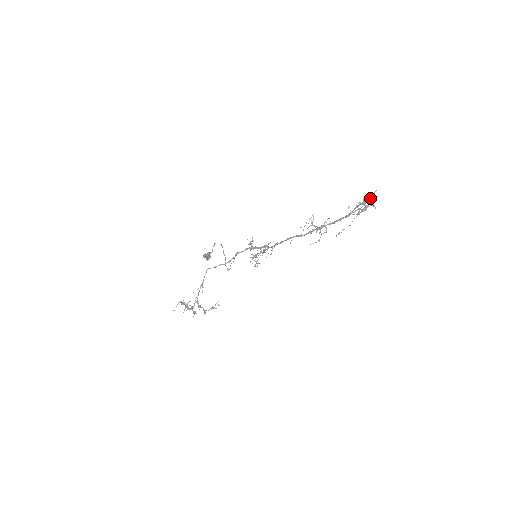
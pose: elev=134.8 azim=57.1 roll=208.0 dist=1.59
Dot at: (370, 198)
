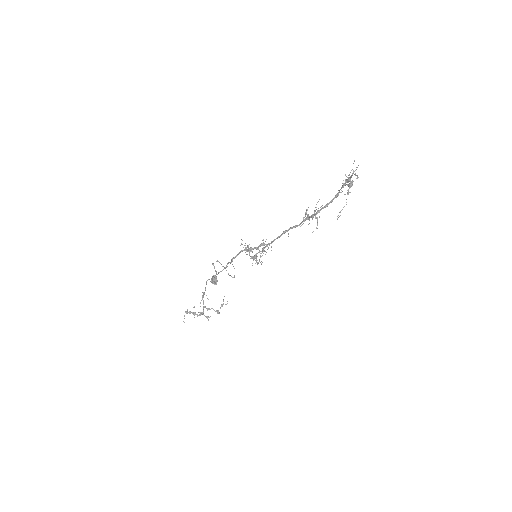
Dot at: occluded
